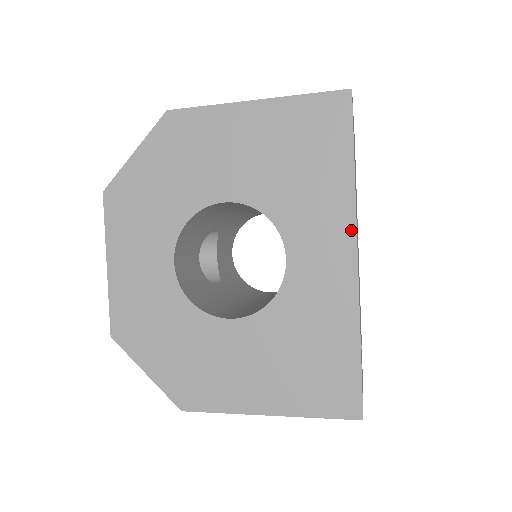
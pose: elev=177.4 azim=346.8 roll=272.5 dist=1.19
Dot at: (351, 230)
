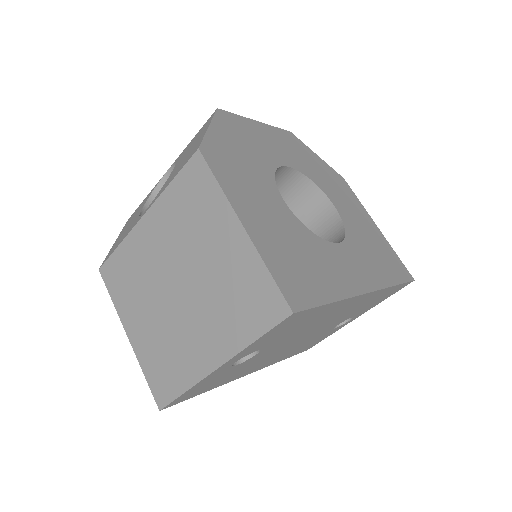
Dot at: (376, 286)
